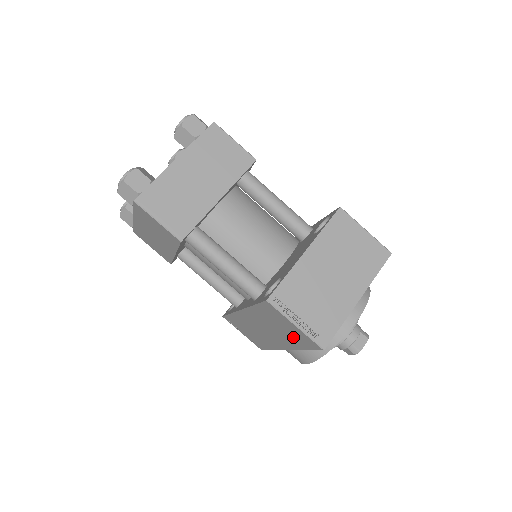
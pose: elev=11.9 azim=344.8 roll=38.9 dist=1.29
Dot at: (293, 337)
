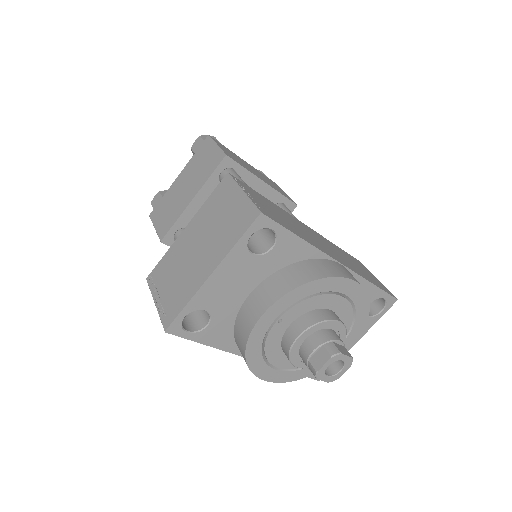
Dot at: occluded
